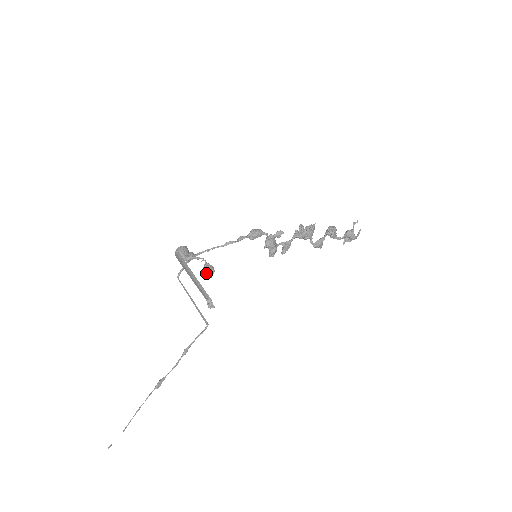
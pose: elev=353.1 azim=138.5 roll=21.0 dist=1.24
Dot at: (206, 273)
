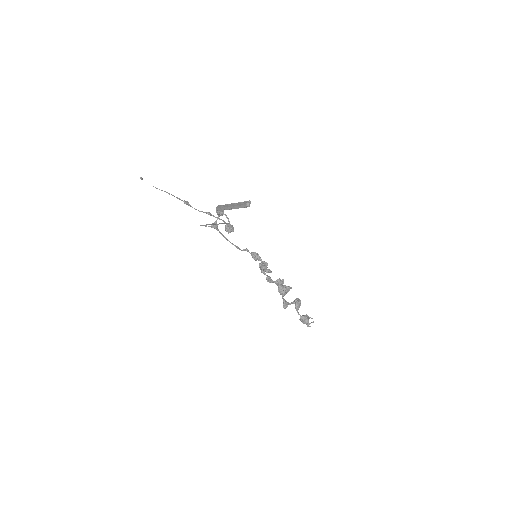
Dot at: (229, 226)
